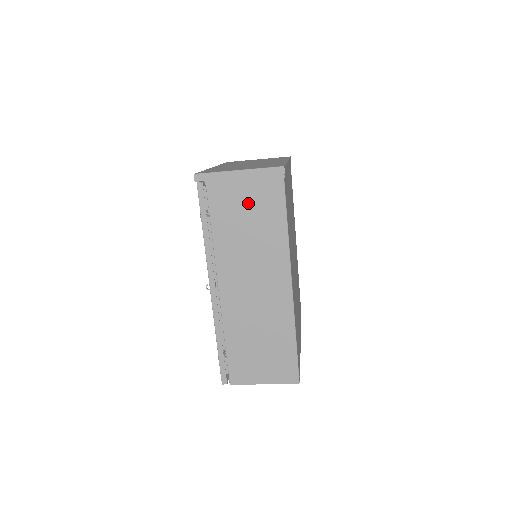
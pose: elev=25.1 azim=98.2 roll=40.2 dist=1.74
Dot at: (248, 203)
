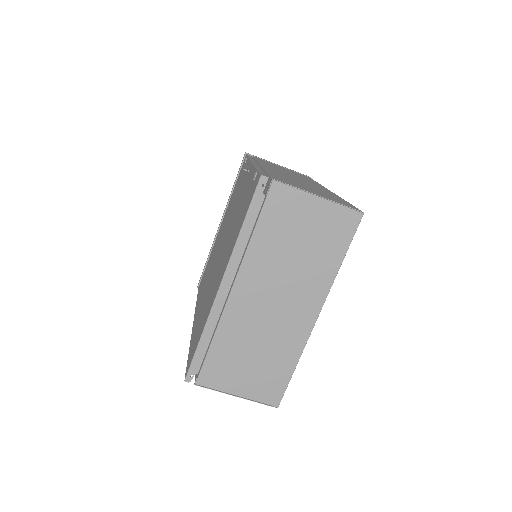
Dot at: occluded
